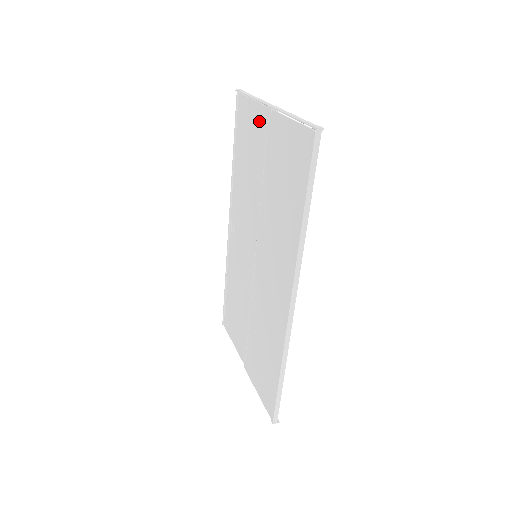
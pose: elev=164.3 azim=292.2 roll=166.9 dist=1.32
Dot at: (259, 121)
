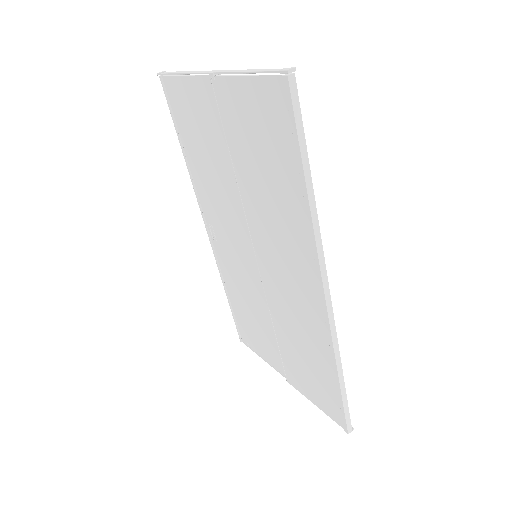
Dot at: (201, 98)
